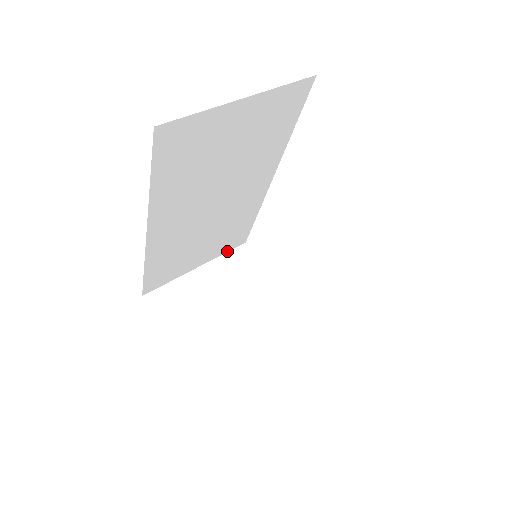
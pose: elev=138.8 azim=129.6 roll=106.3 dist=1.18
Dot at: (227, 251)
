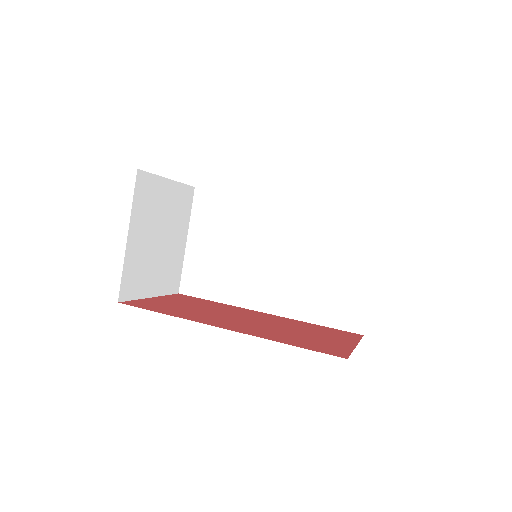
Dot at: (134, 196)
